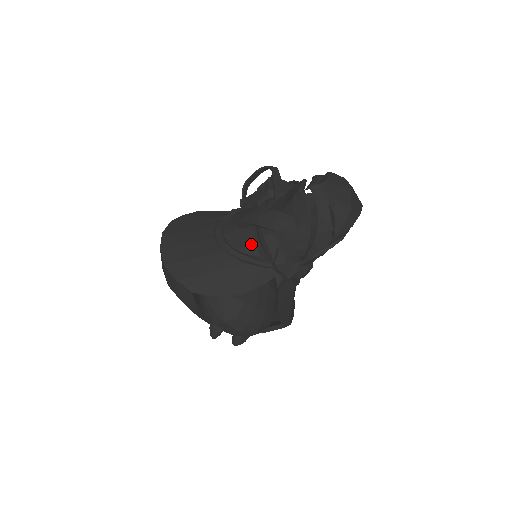
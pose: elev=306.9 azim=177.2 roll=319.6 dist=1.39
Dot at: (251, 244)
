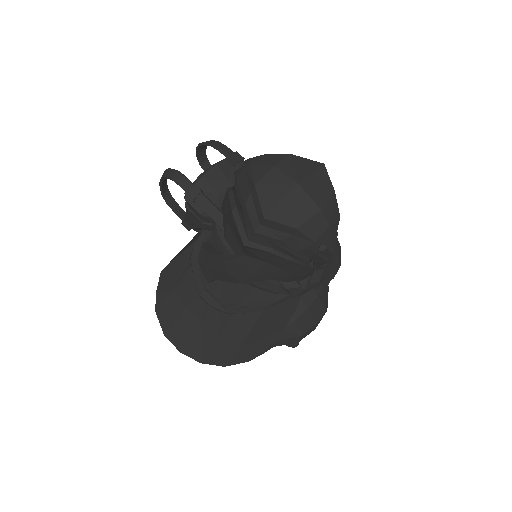
Dot at: (249, 289)
